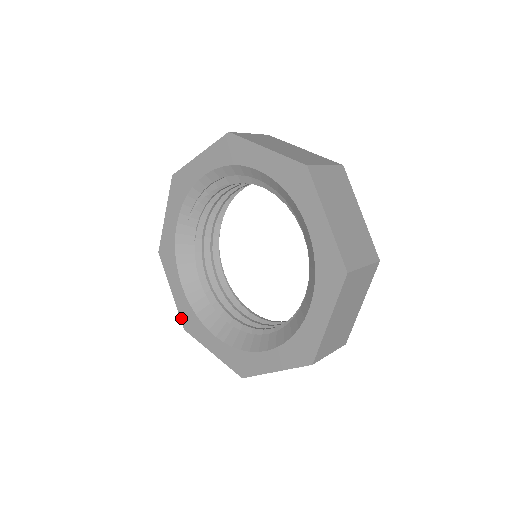
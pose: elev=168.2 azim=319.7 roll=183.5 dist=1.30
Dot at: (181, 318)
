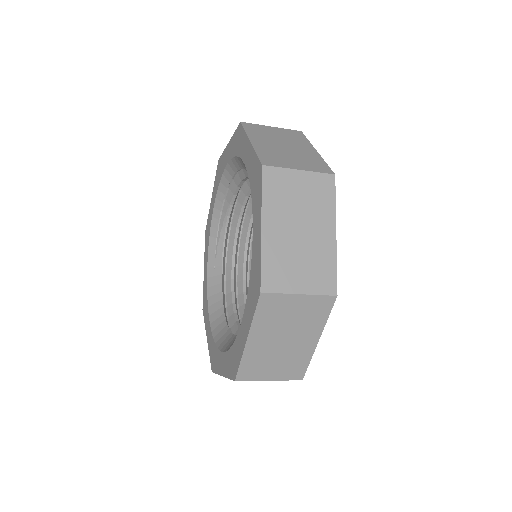
Dot at: (210, 360)
